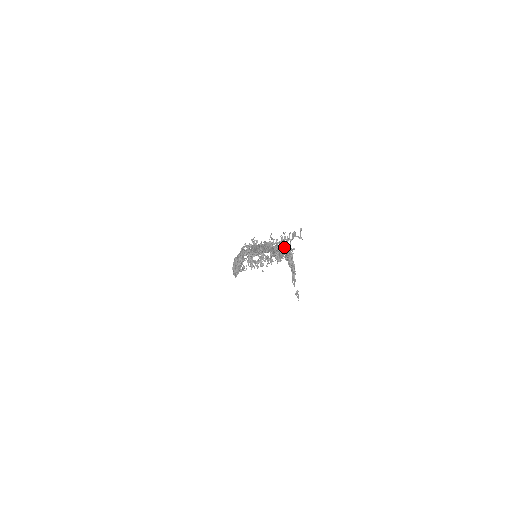
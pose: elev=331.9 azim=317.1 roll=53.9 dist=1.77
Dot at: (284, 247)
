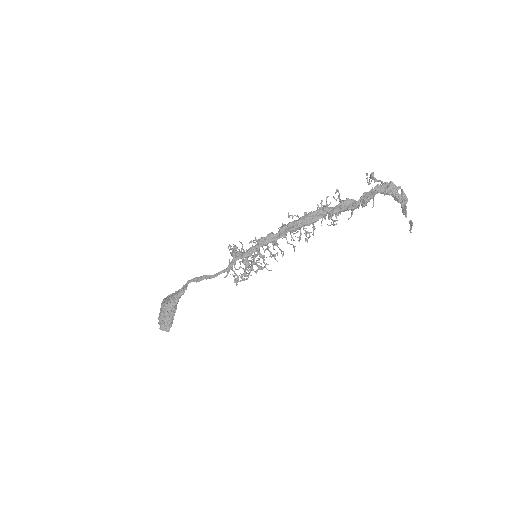
Dot at: occluded
